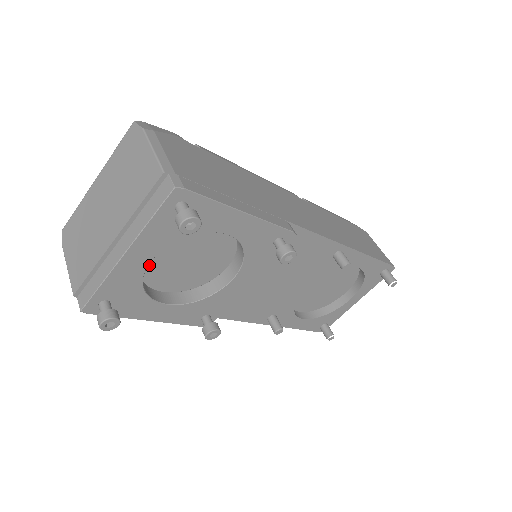
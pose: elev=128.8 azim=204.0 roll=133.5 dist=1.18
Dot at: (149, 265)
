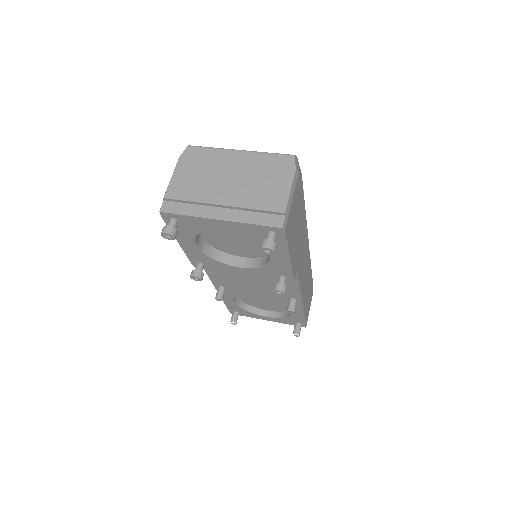
Dot at: occluded
